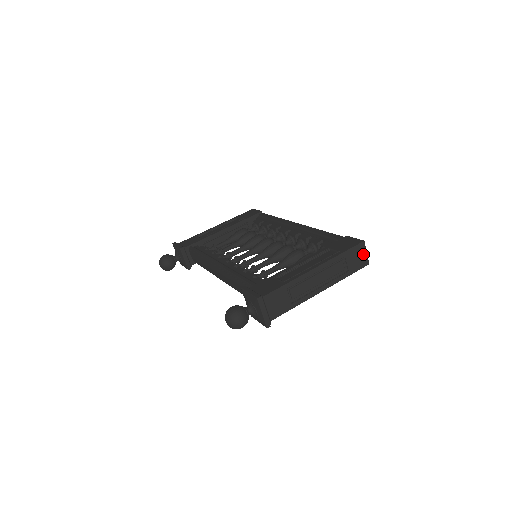
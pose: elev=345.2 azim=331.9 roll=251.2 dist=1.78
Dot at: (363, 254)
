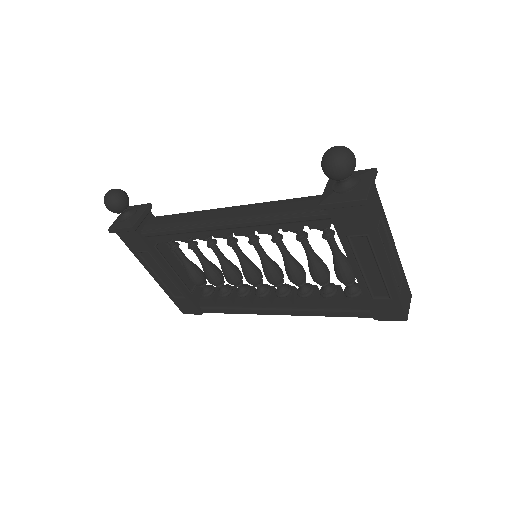
Dot at: (408, 304)
